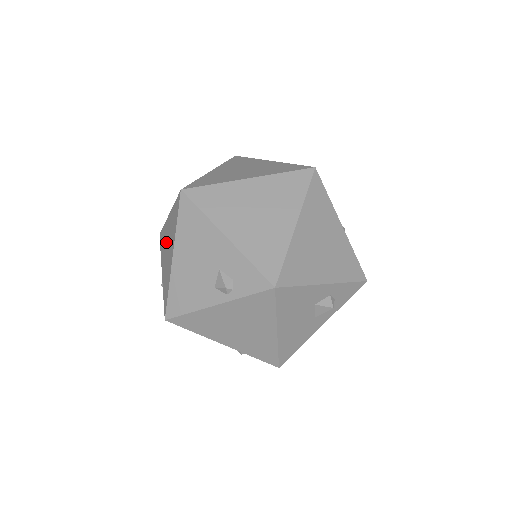
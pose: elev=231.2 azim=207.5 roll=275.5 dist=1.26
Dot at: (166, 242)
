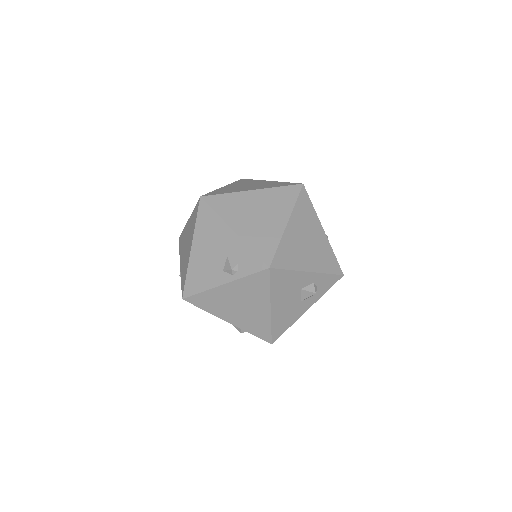
Dot at: (185, 241)
